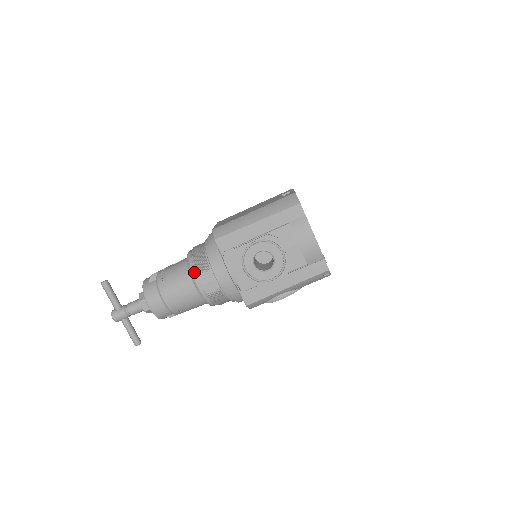
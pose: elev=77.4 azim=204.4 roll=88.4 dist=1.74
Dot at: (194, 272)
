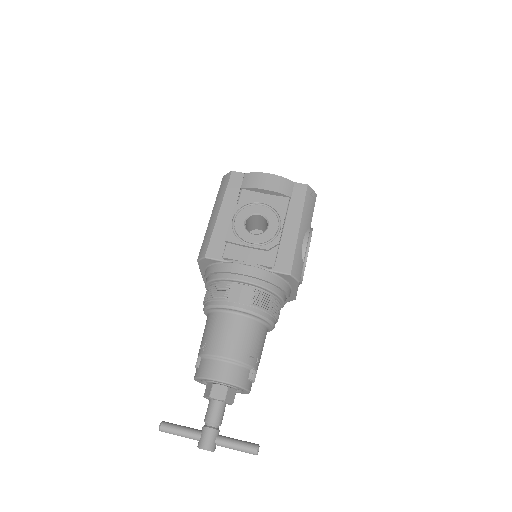
Dot at: (220, 302)
